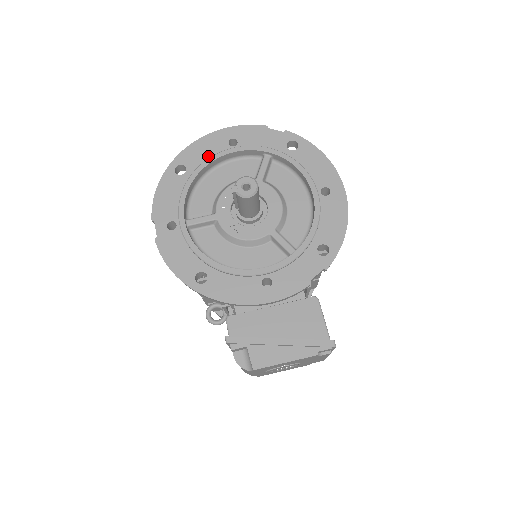
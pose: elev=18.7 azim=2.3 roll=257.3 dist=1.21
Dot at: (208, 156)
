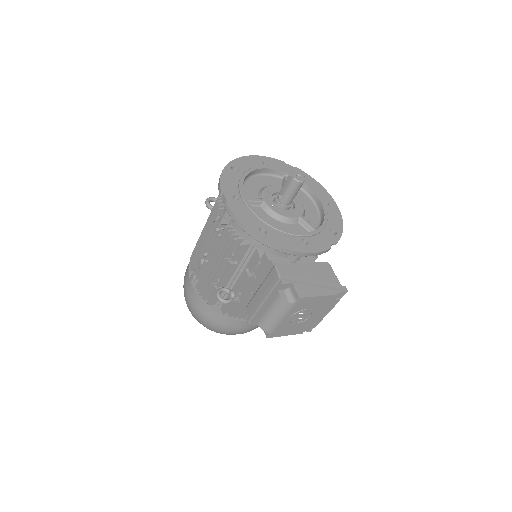
Dot at: (251, 167)
